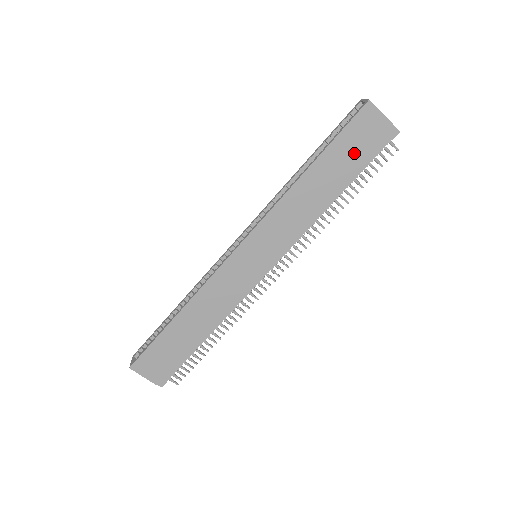
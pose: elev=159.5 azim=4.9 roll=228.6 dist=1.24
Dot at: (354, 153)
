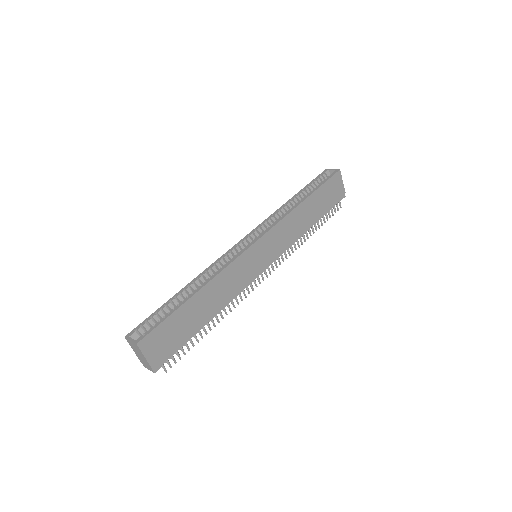
Dot at: (327, 199)
